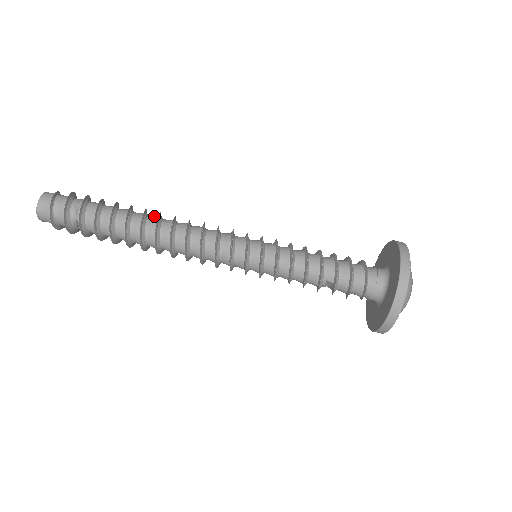
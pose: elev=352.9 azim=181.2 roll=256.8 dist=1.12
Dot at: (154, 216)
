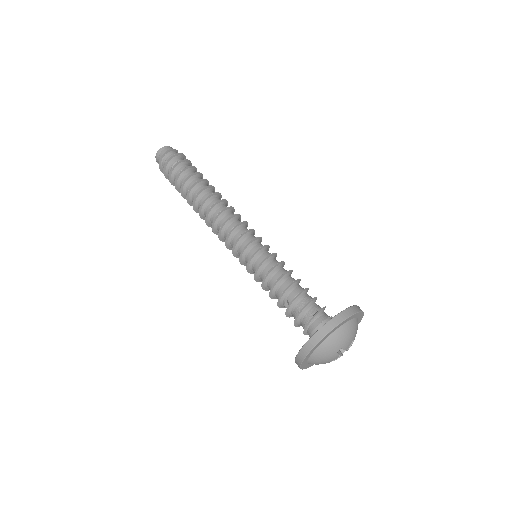
Dot at: occluded
